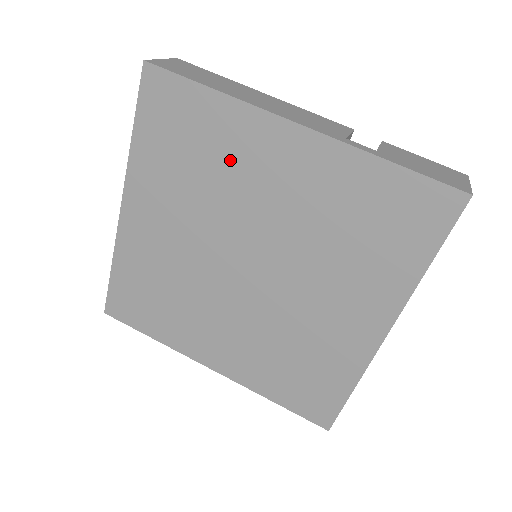
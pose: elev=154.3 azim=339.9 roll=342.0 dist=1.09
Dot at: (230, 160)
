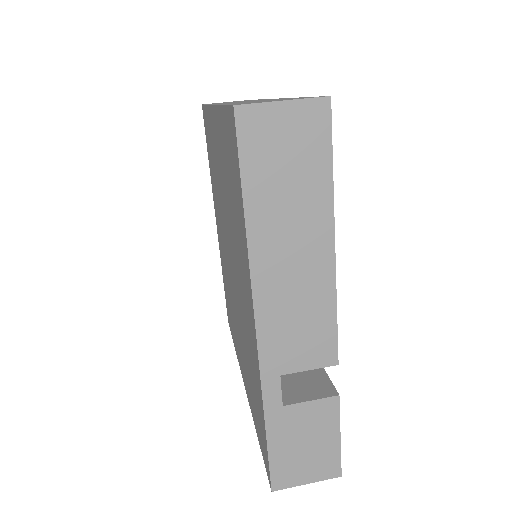
Dot at: (238, 243)
